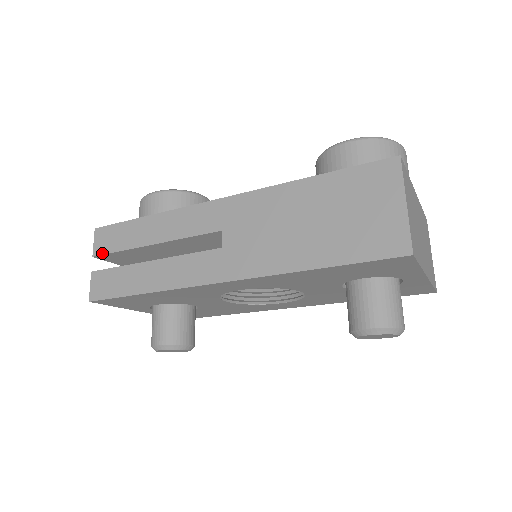
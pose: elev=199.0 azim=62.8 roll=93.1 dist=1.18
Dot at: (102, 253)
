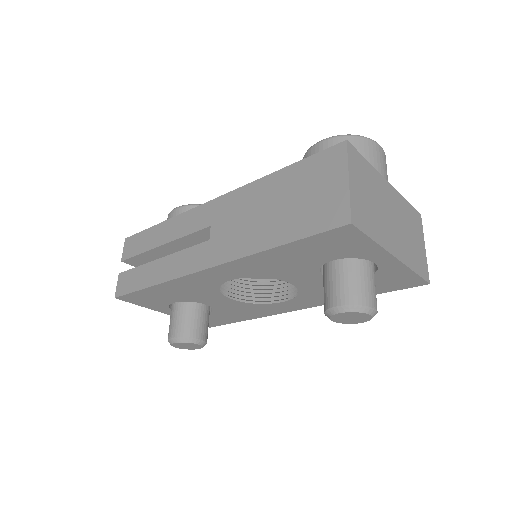
Dot at: (128, 257)
